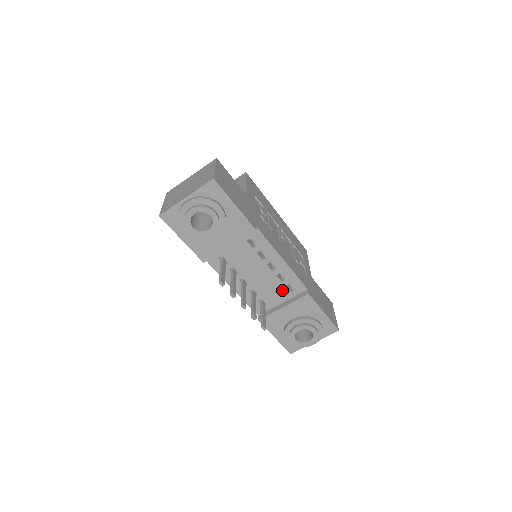
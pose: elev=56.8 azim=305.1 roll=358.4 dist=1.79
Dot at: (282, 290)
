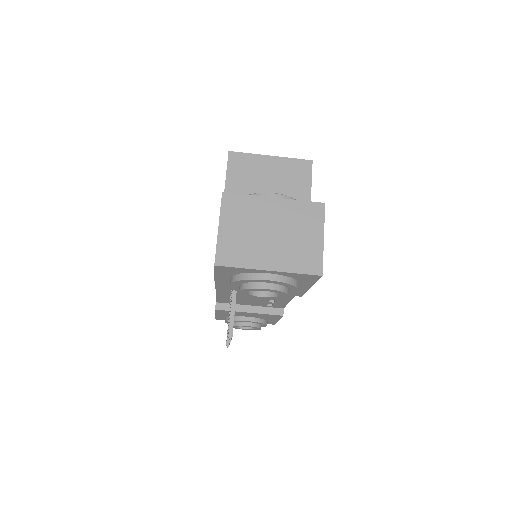
Dot at: (261, 303)
